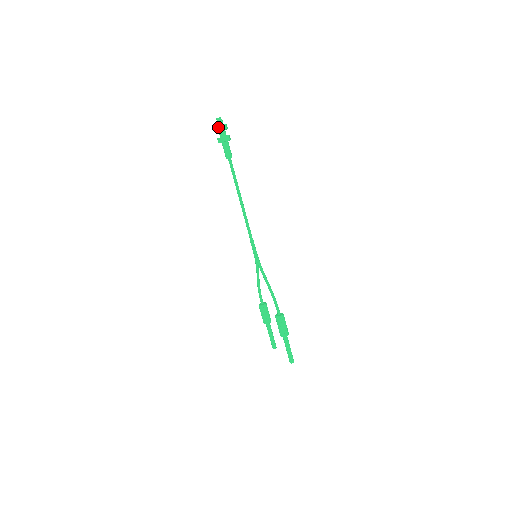
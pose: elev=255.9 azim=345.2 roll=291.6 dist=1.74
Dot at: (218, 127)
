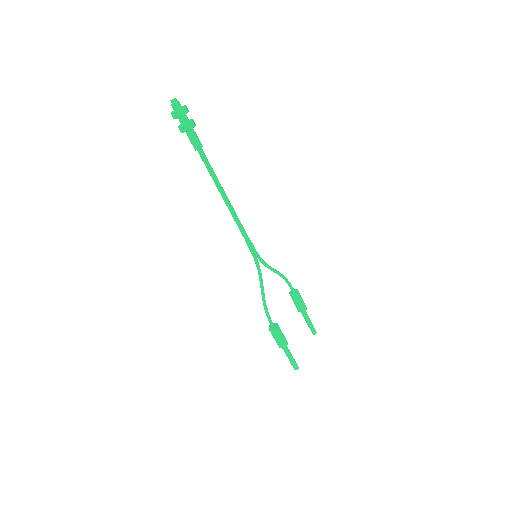
Dot at: (171, 114)
